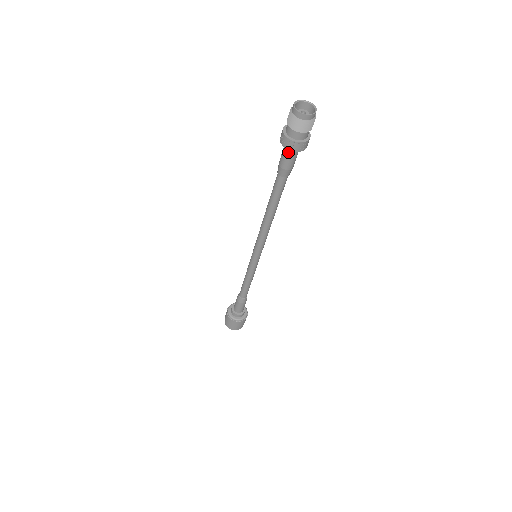
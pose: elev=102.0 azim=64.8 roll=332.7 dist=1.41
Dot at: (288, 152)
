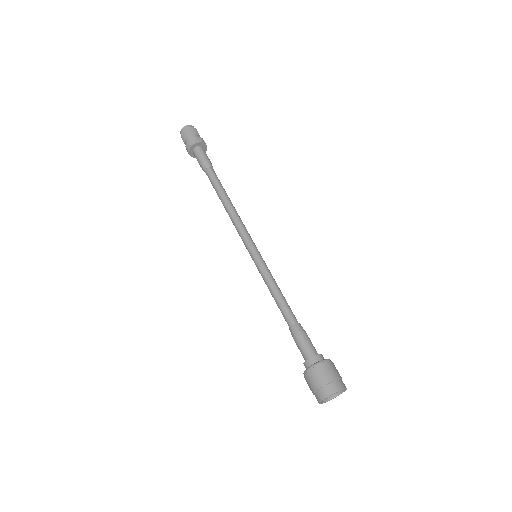
Dot at: (200, 150)
